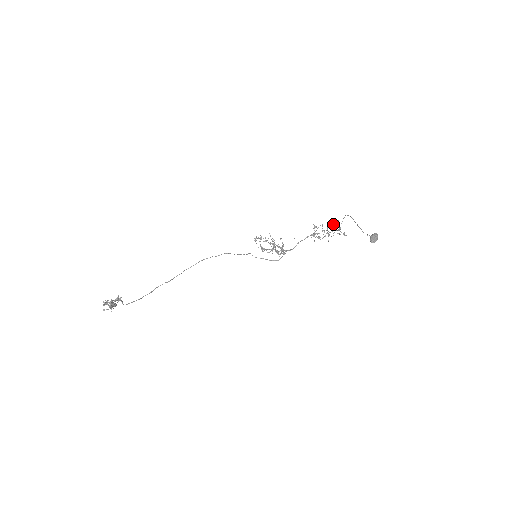
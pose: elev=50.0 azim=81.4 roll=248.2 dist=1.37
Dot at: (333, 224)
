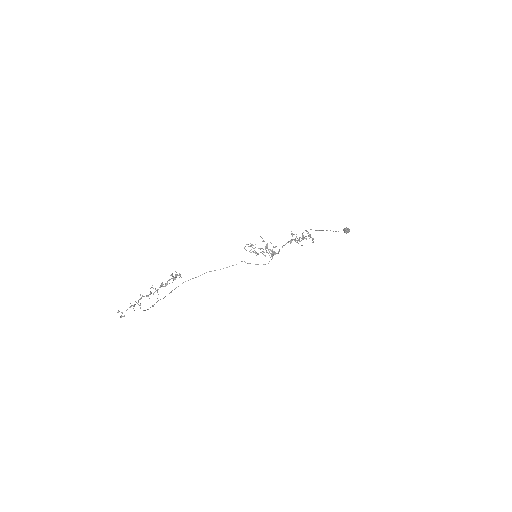
Dot at: occluded
